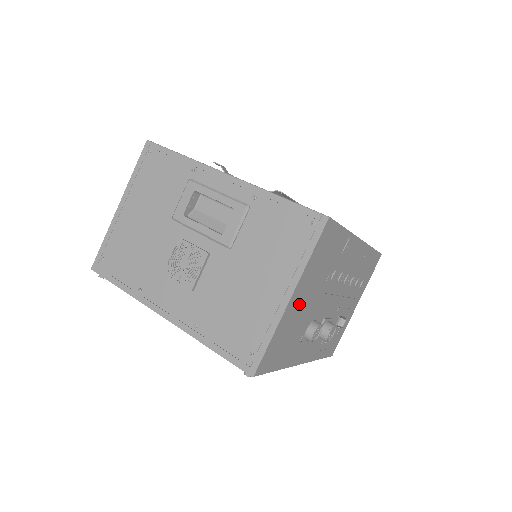
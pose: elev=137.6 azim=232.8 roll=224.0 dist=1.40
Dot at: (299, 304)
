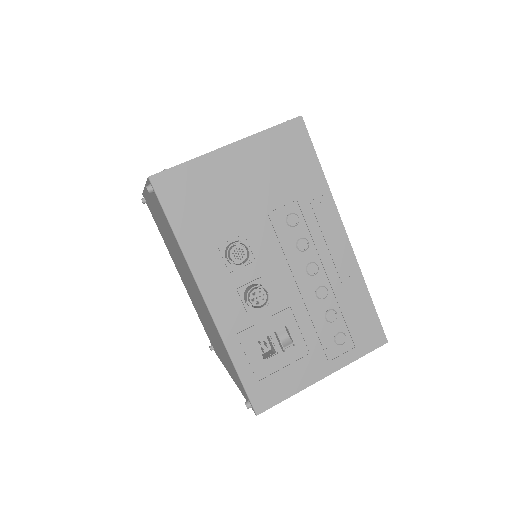
Dot at: (235, 175)
